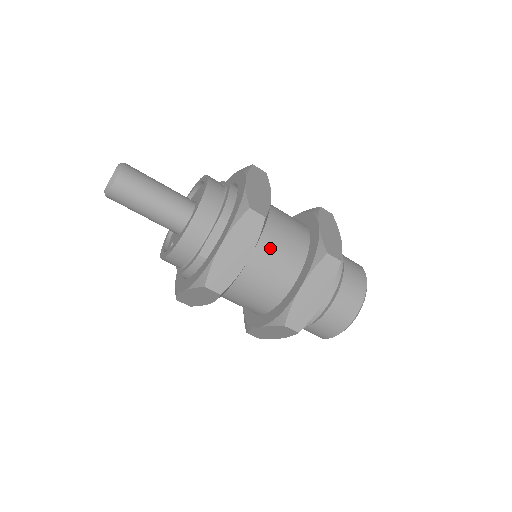
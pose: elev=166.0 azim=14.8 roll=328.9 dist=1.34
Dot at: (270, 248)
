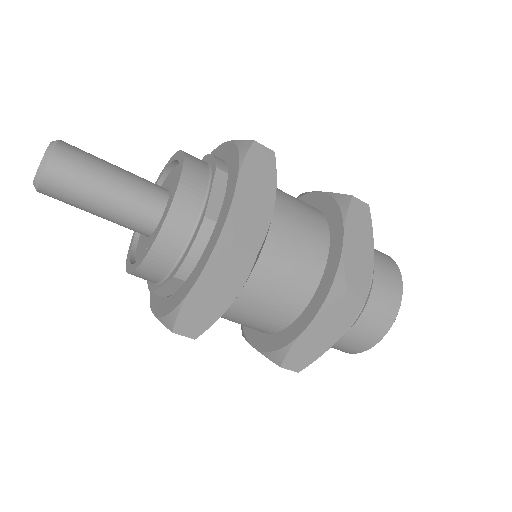
Dot at: (286, 205)
